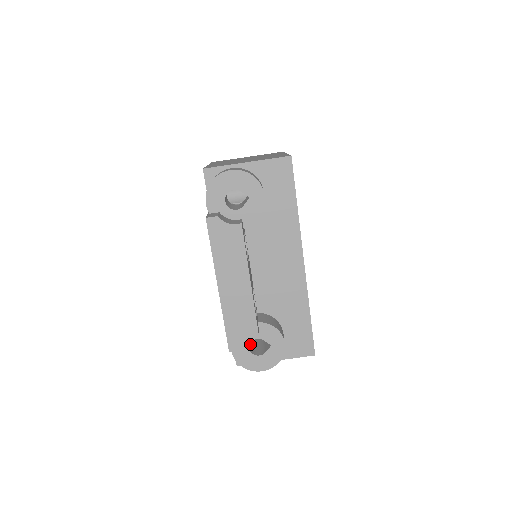
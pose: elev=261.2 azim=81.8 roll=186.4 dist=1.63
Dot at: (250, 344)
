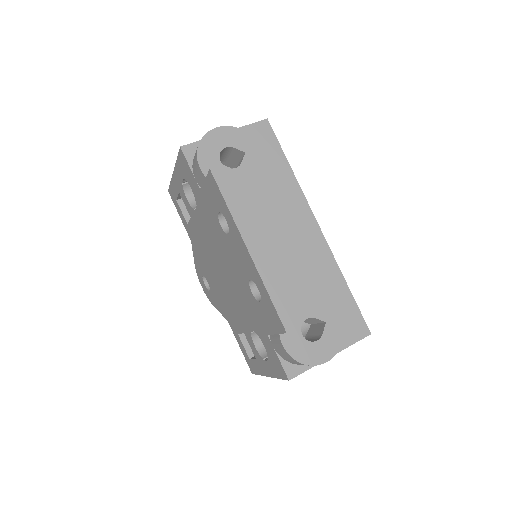
Dot at: occluded
